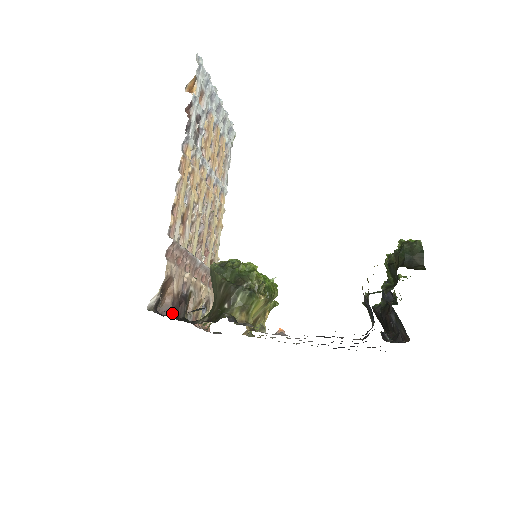
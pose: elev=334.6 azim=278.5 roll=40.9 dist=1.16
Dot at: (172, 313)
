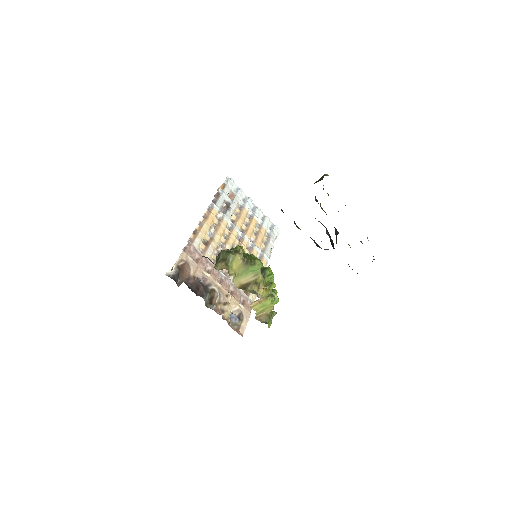
Dot at: (185, 283)
